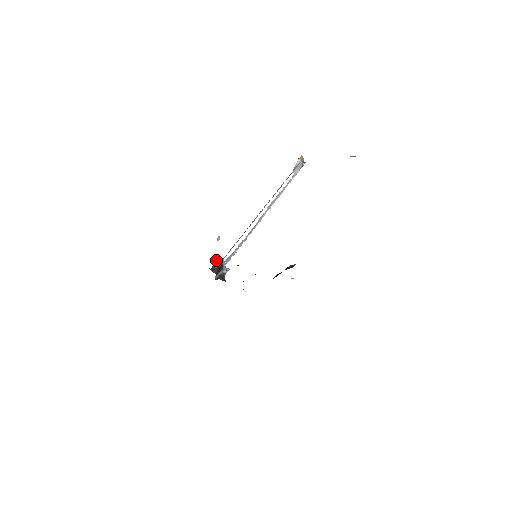
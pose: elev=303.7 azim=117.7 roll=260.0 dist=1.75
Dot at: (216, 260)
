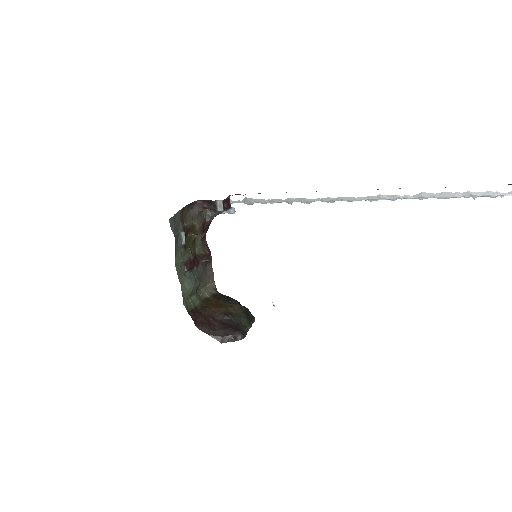
Dot at: (216, 200)
